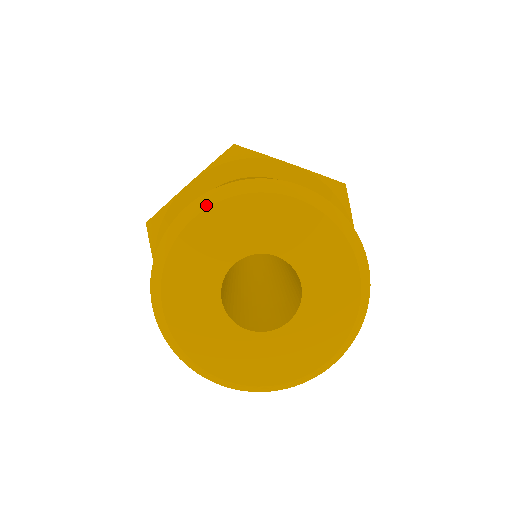
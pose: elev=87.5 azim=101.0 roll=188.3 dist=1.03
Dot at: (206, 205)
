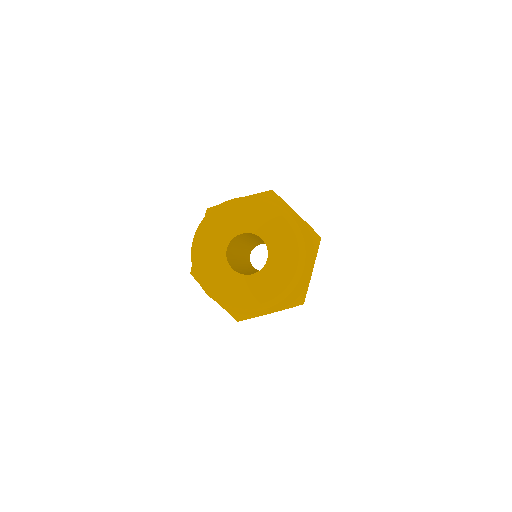
Dot at: (199, 233)
